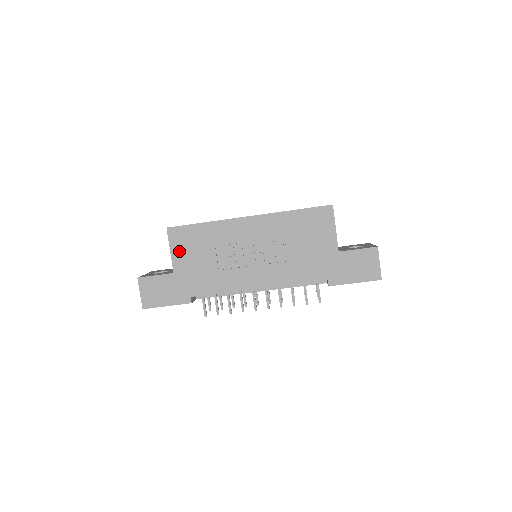
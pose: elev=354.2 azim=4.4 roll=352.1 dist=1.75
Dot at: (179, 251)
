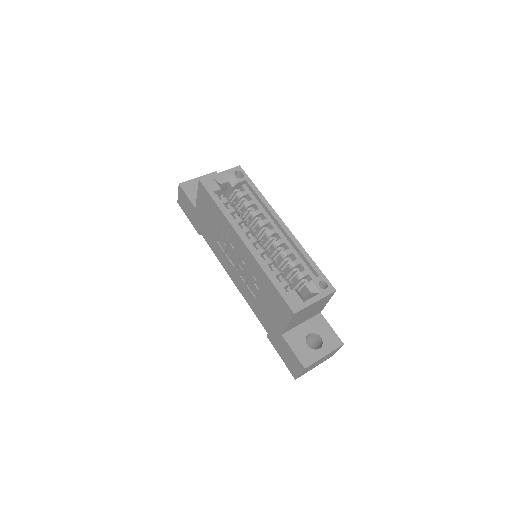
Dot at: (201, 202)
